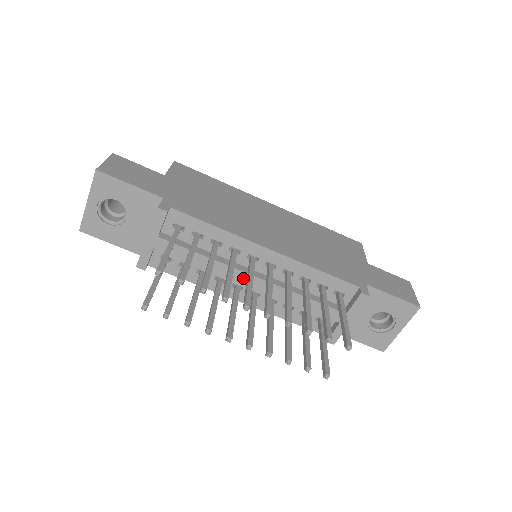
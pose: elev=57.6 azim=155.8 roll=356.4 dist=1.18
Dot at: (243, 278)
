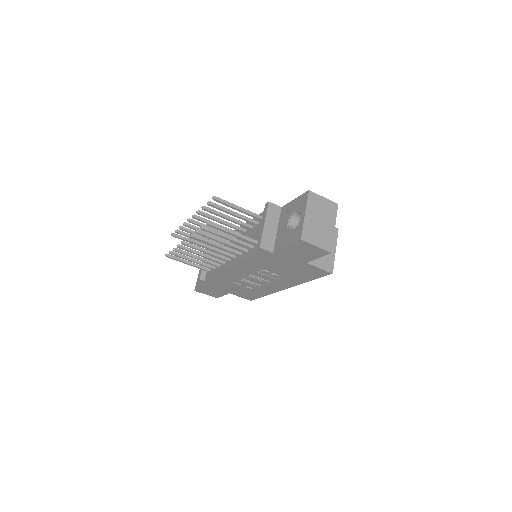
Dot at: occluded
